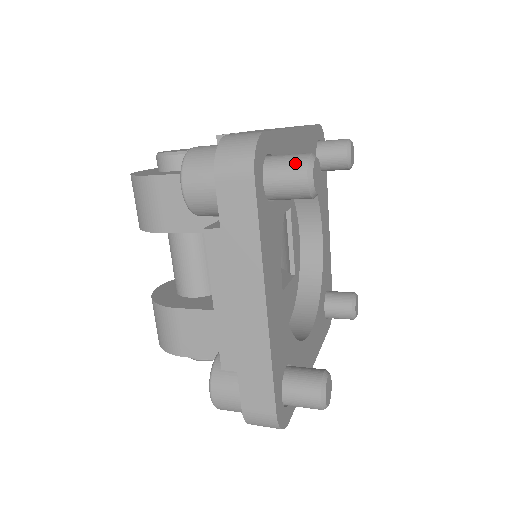
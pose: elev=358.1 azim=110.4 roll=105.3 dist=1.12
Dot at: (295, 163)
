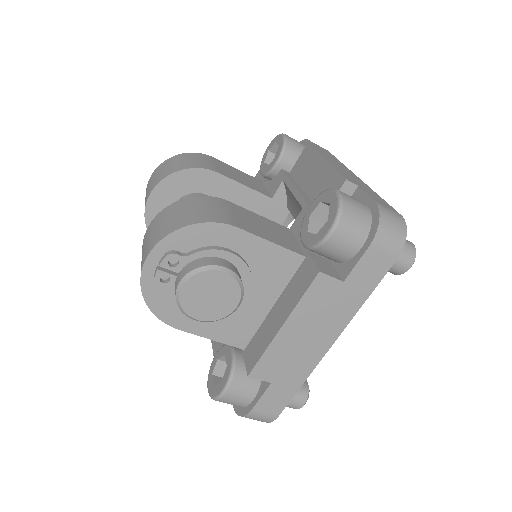
Dot at: occluded
